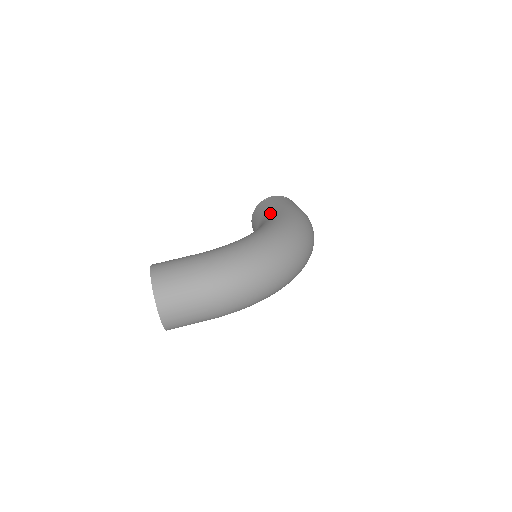
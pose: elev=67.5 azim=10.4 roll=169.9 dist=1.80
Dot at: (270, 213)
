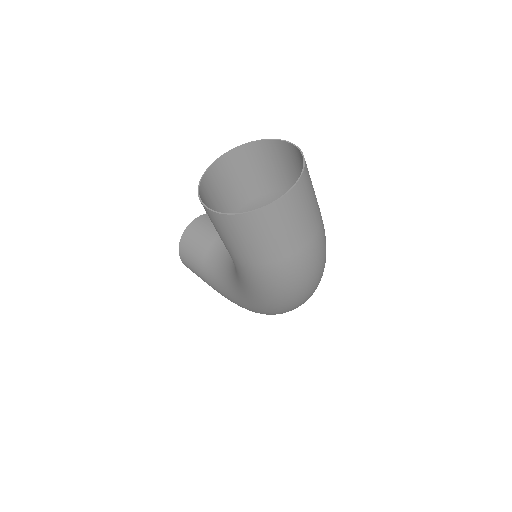
Dot at: occluded
